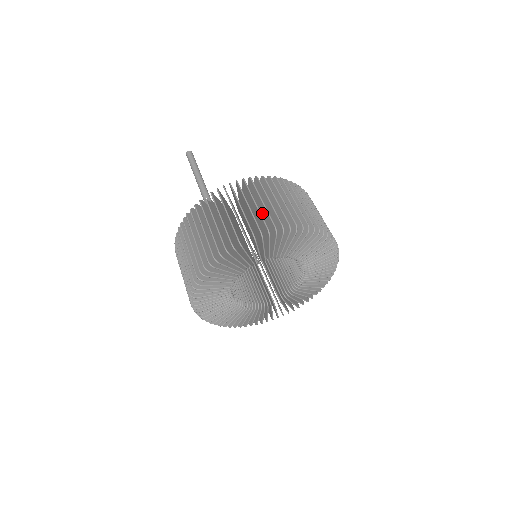
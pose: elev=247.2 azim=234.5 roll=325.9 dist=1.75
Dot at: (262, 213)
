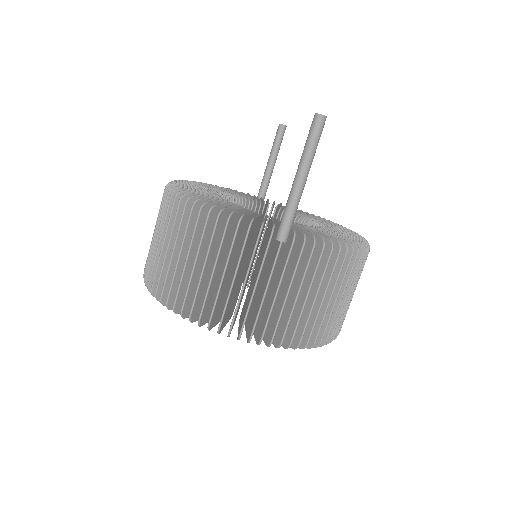
Dot at: occluded
